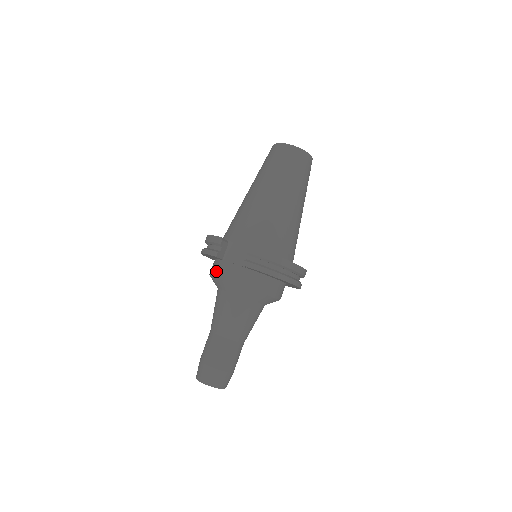
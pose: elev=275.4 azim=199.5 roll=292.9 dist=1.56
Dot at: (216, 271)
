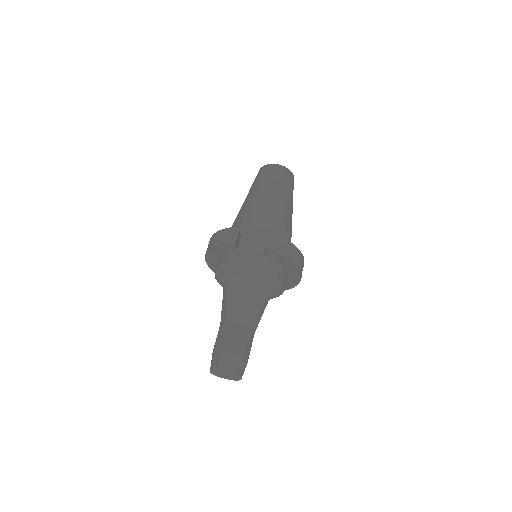
Dot at: (230, 261)
